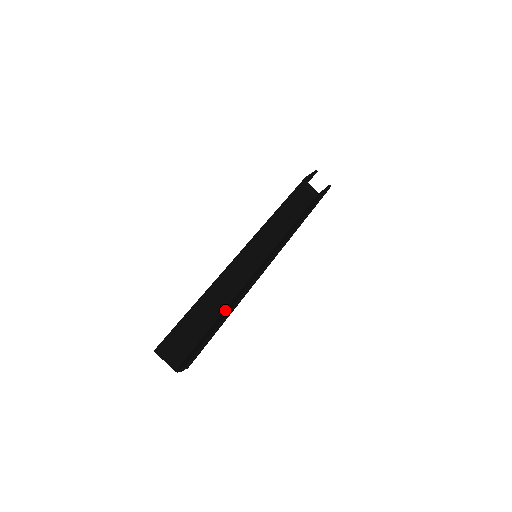
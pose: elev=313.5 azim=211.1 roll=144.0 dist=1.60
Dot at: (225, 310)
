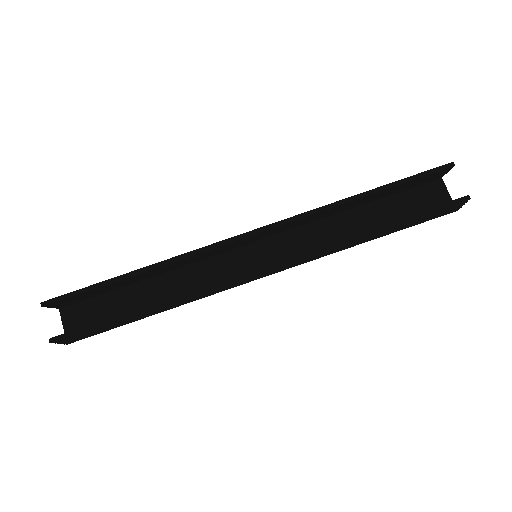
Dot at: occluded
